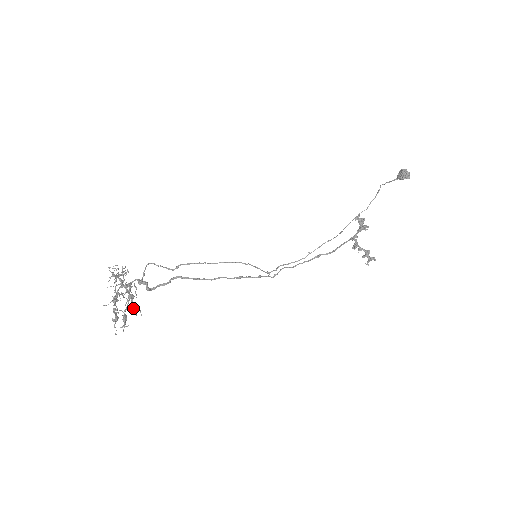
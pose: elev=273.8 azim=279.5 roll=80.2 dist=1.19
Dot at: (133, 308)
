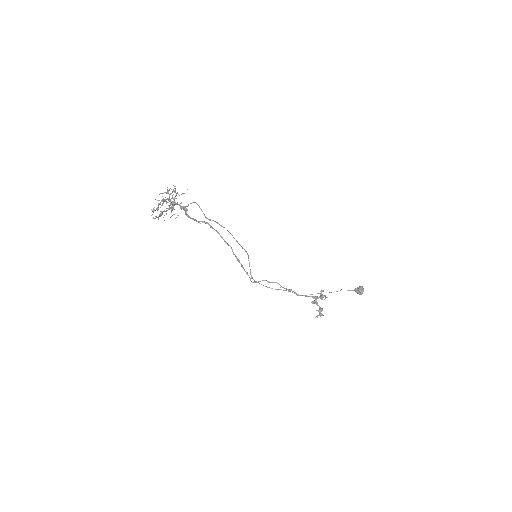
Dot at: occluded
